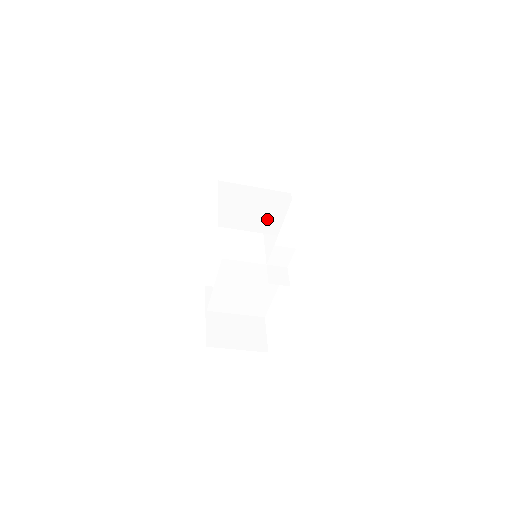
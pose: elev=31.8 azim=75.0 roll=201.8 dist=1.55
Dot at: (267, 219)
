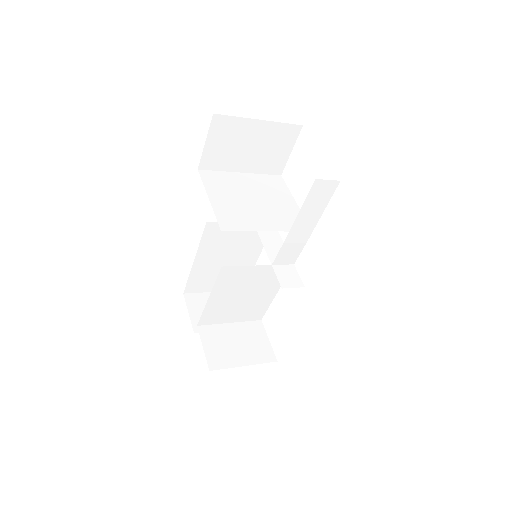
Dot at: (270, 212)
